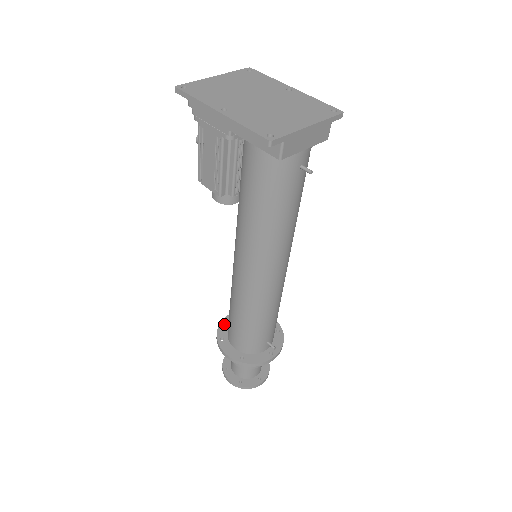
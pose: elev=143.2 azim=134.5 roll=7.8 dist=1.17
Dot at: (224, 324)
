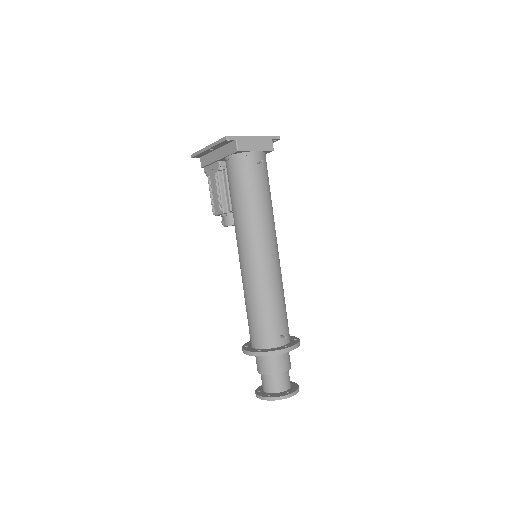
Dot at: (250, 342)
